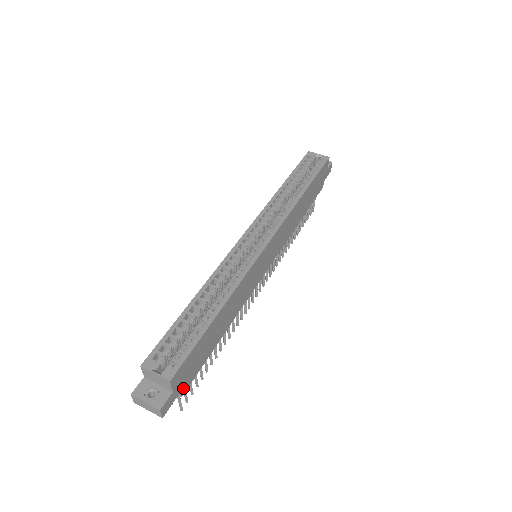
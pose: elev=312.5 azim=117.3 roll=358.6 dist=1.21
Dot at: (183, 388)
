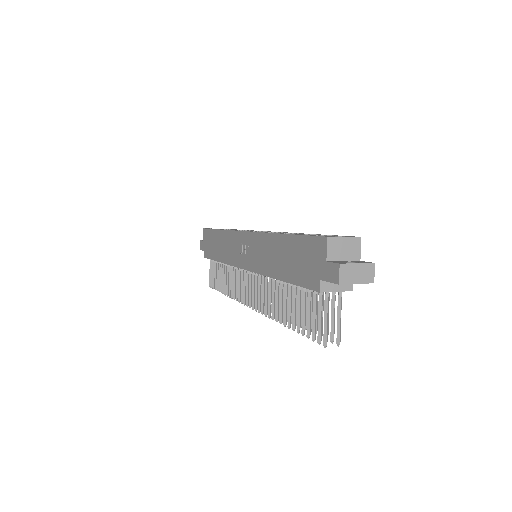
Dot at: occluded
